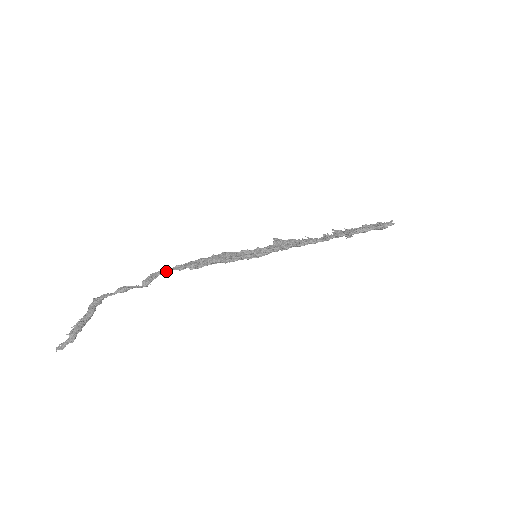
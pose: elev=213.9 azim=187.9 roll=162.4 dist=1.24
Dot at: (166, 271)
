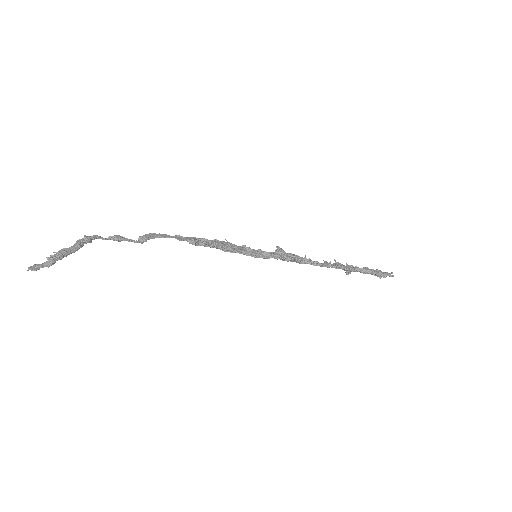
Dot at: (166, 236)
